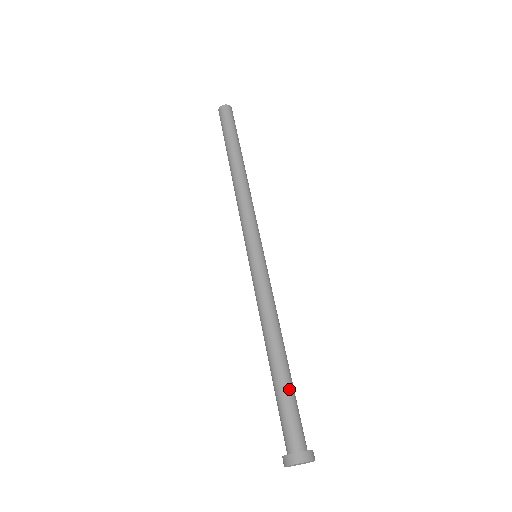
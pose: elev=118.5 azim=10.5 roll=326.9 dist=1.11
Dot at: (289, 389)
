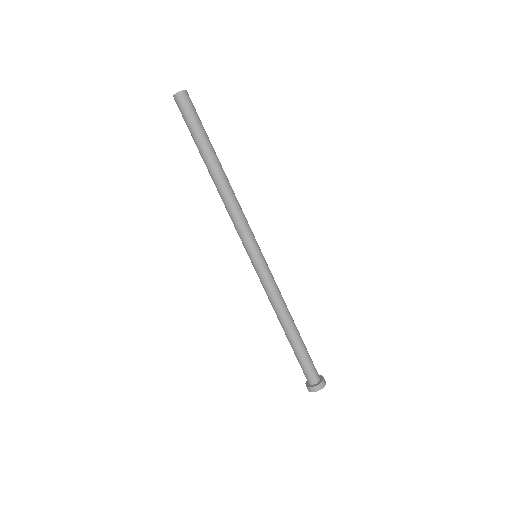
Dot at: (305, 348)
